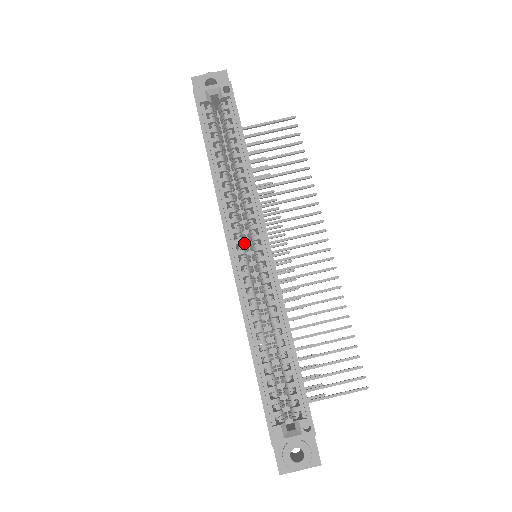
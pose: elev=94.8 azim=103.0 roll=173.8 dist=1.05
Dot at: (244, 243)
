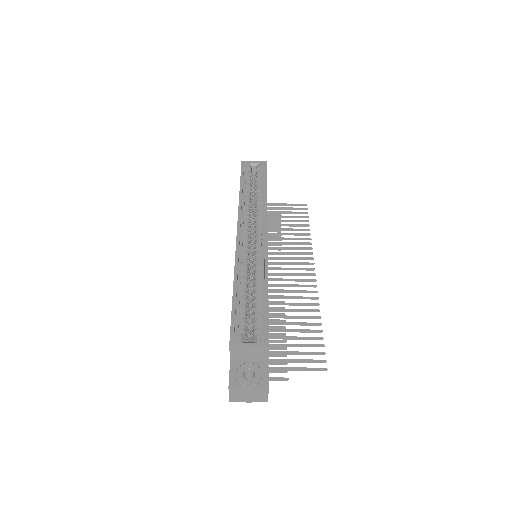
Dot at: occluded
